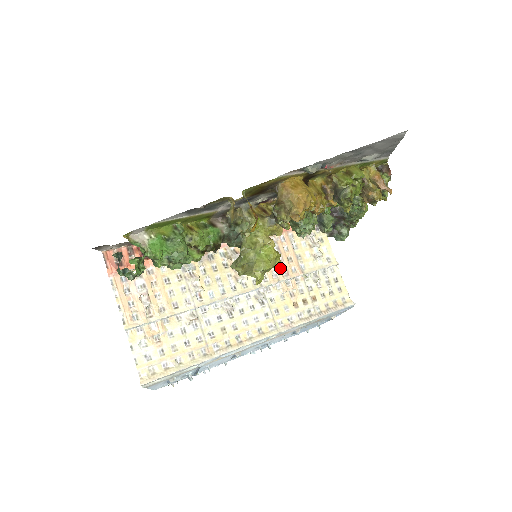
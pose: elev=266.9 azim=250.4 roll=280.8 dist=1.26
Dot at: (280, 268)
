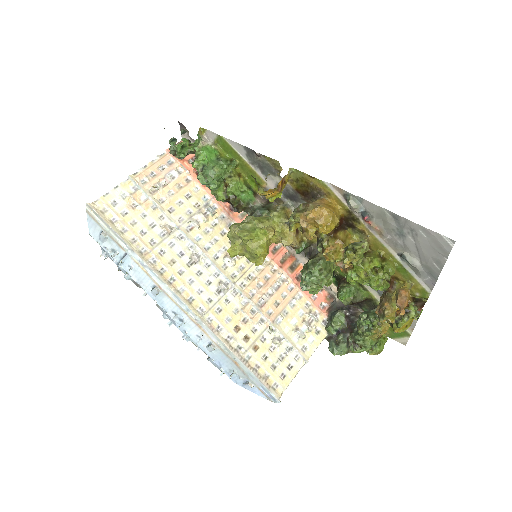
Dot at: (262, 295)
